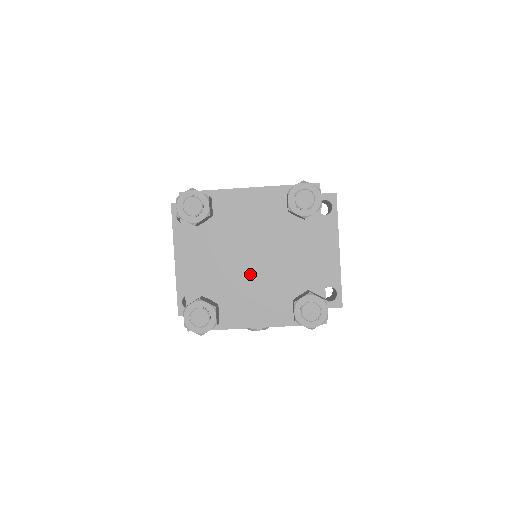
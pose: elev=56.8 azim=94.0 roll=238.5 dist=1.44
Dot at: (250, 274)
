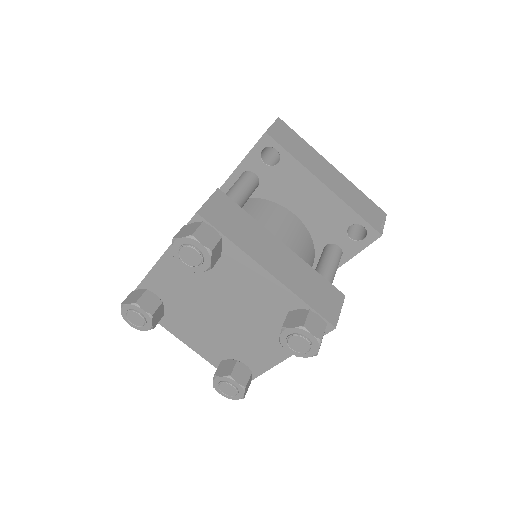
Dot at: (234, 325)
